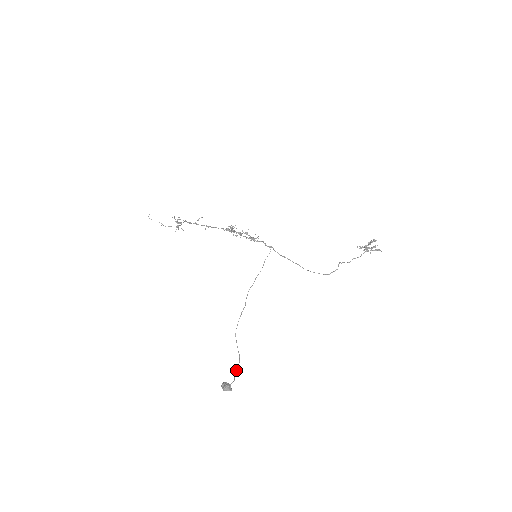
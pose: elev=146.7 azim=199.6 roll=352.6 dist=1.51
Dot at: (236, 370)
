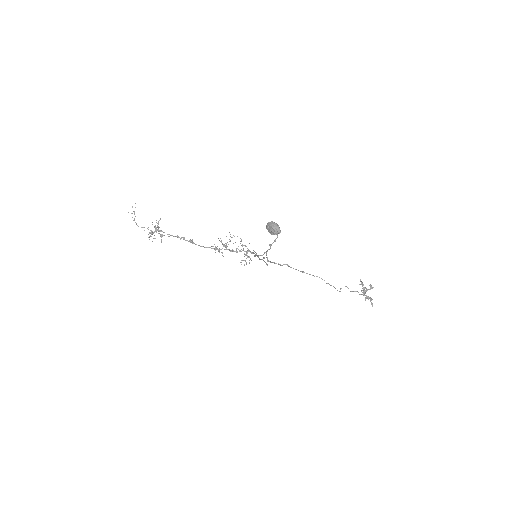
Dot at: (268, 249)
